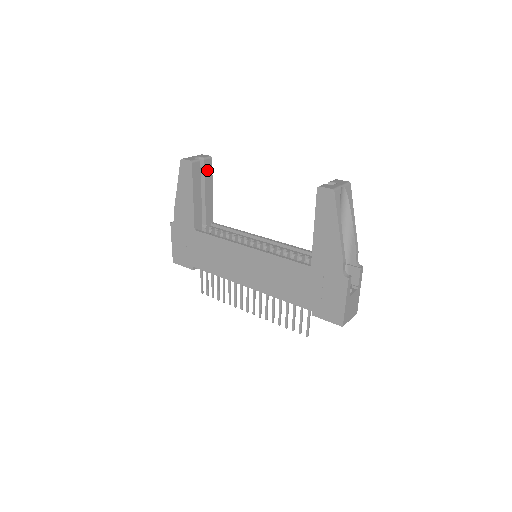
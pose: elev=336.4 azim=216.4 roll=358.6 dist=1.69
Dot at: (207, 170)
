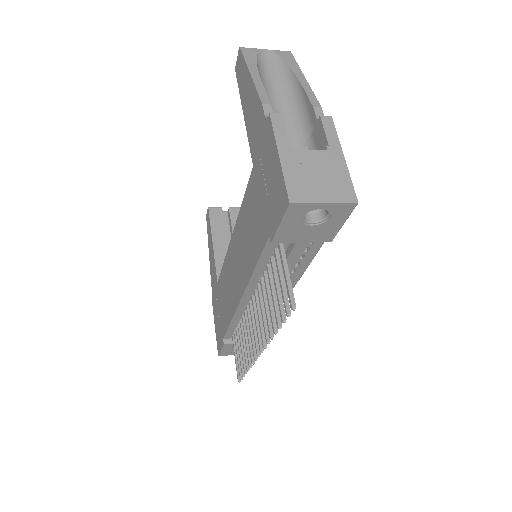
Dot at: (235, 219)
